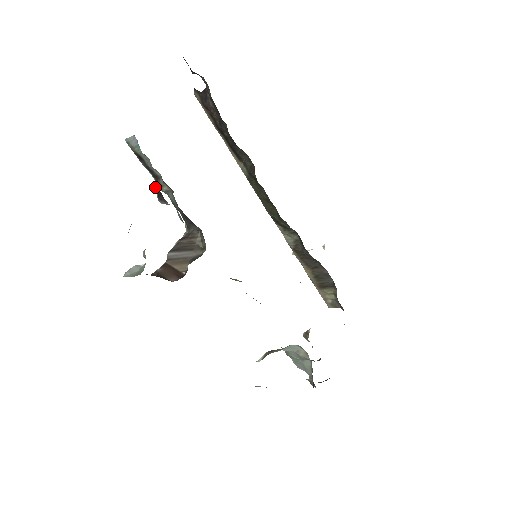
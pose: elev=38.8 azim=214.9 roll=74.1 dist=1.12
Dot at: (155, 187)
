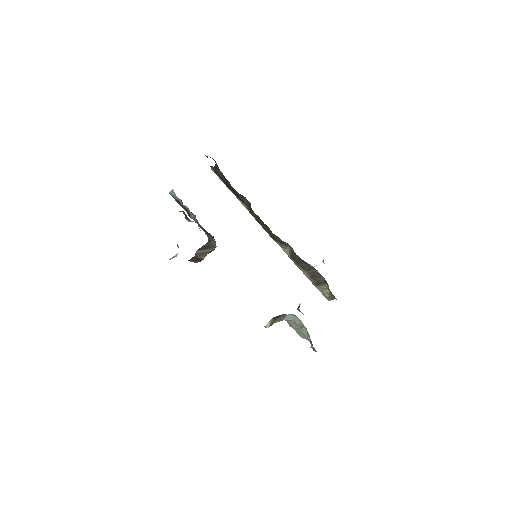
Dot at: (183, 212)
